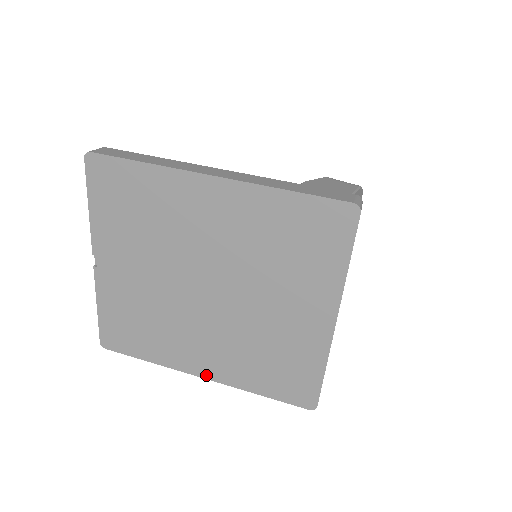
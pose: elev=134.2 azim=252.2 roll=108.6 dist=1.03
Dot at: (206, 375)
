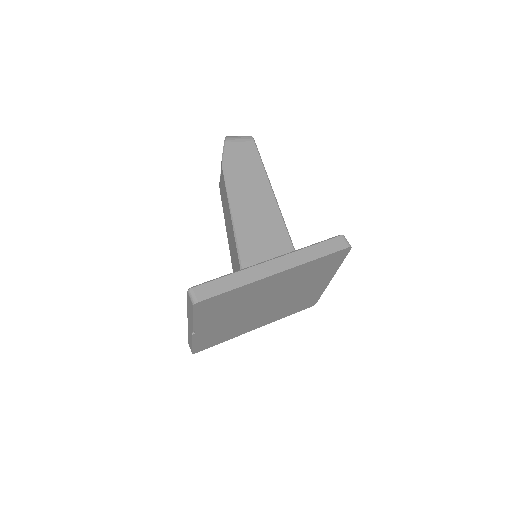
Dot at: (259, 327)
